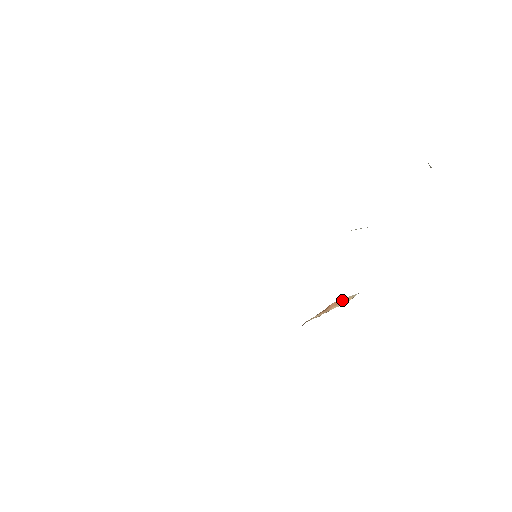
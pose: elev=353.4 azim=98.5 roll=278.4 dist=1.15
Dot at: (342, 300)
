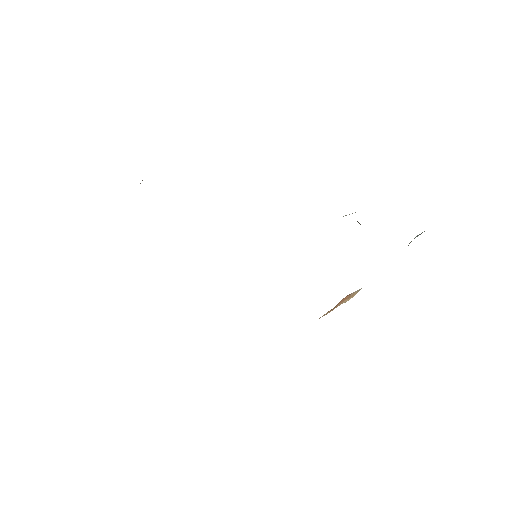
Dot at: (349, 295)
